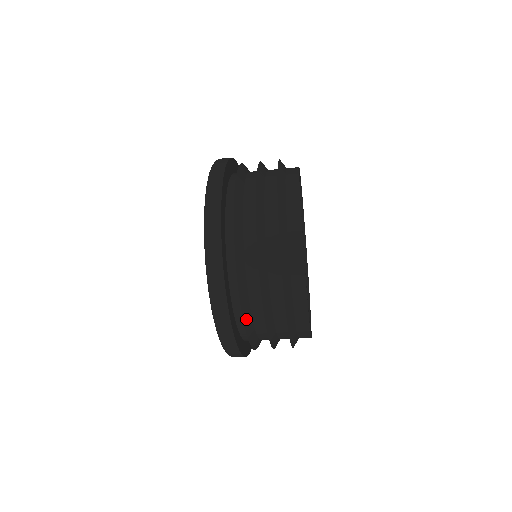
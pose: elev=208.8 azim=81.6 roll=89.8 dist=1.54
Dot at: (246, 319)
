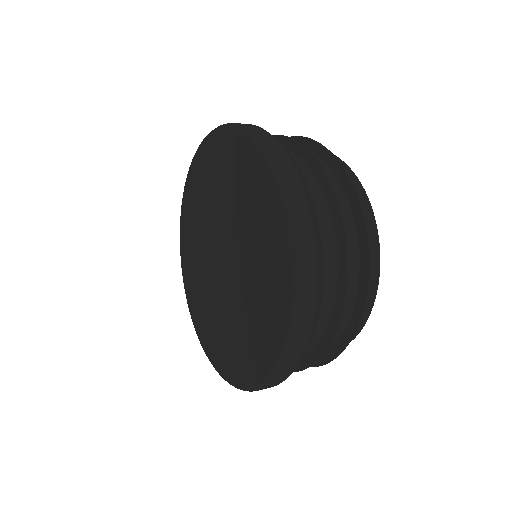
Dot at: occluded
